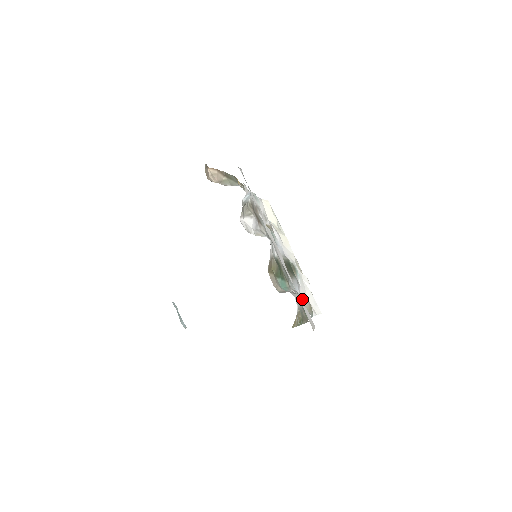
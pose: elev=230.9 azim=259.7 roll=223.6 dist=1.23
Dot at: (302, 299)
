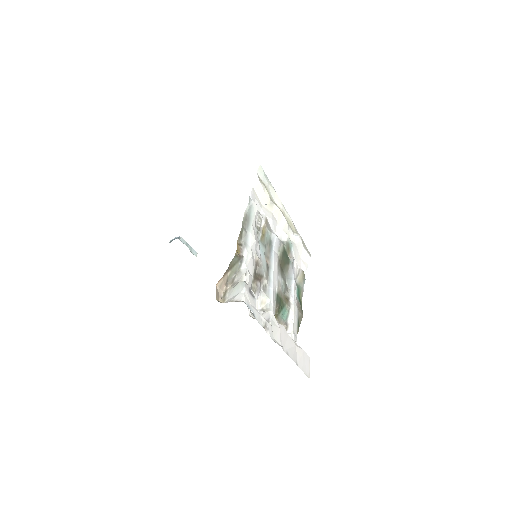
Dot at: (296, 273)
